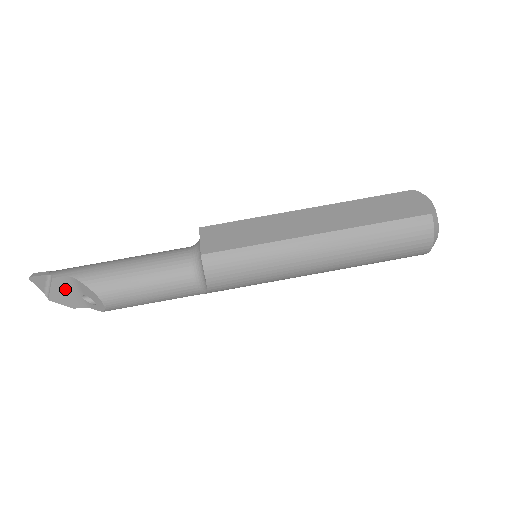
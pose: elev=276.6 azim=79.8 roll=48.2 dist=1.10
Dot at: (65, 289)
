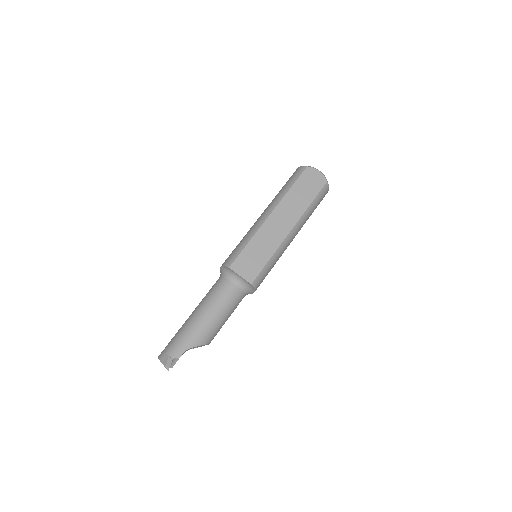
Dot at: occluded
